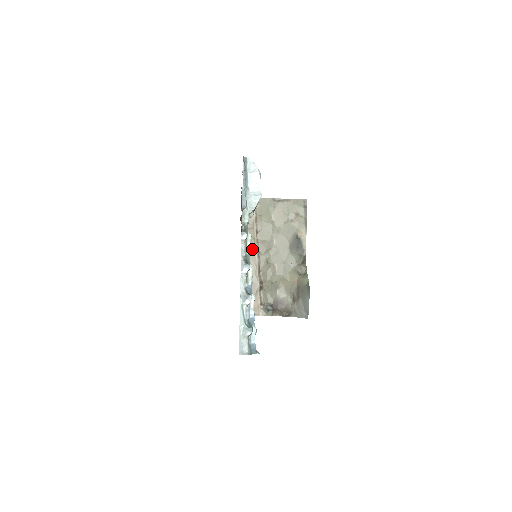
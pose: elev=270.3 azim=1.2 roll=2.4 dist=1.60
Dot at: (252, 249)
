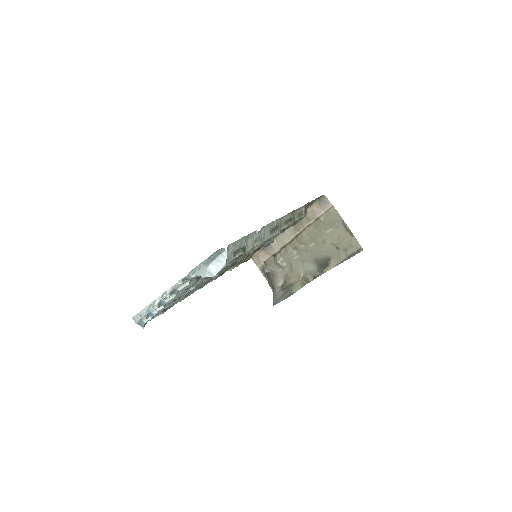
Dot at: (295, 230)
